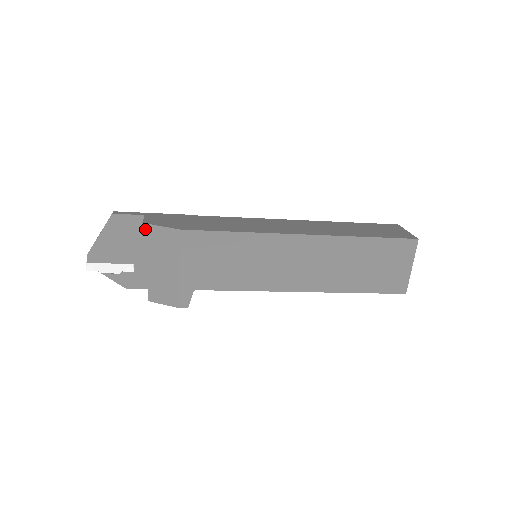
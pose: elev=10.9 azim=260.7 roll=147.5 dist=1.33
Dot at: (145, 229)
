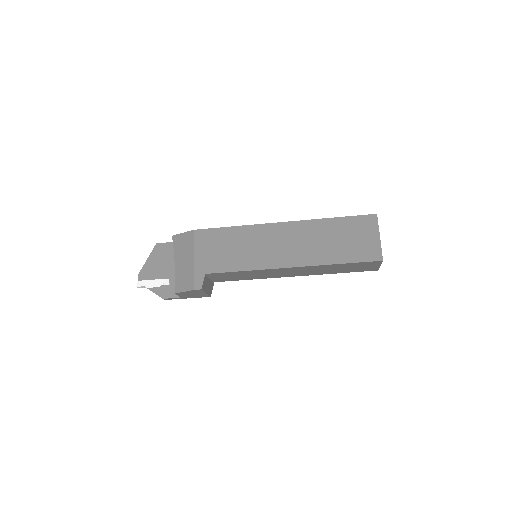
Dot at: (173, 239)
